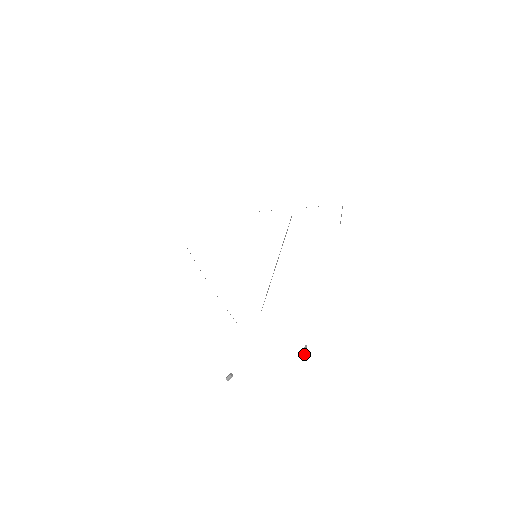
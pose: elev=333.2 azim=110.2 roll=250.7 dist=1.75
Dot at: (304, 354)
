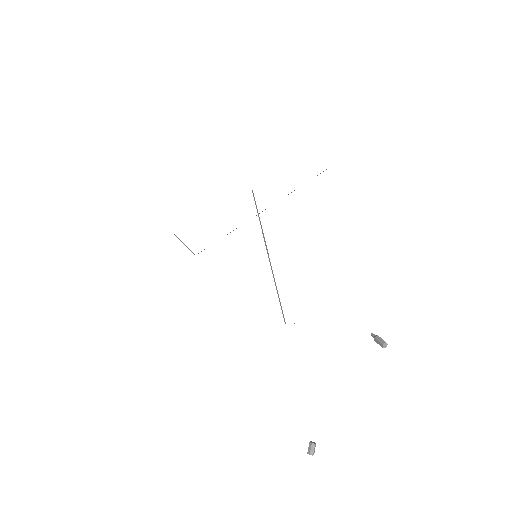
Dot at: (383, 340)
